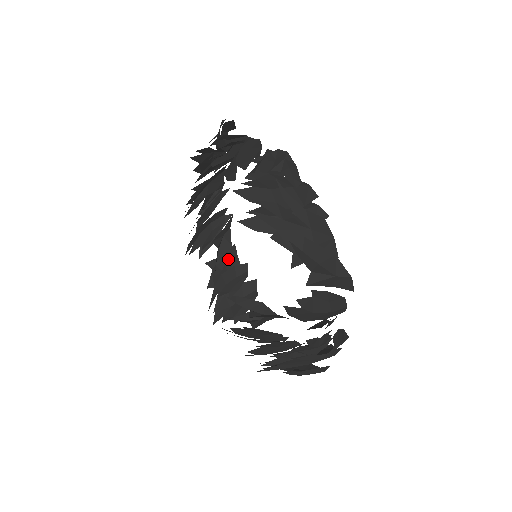
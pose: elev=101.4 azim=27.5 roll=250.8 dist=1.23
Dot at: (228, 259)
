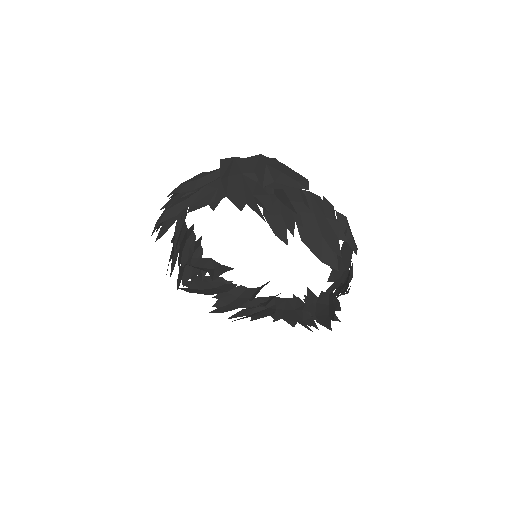
Dot at: occluded
